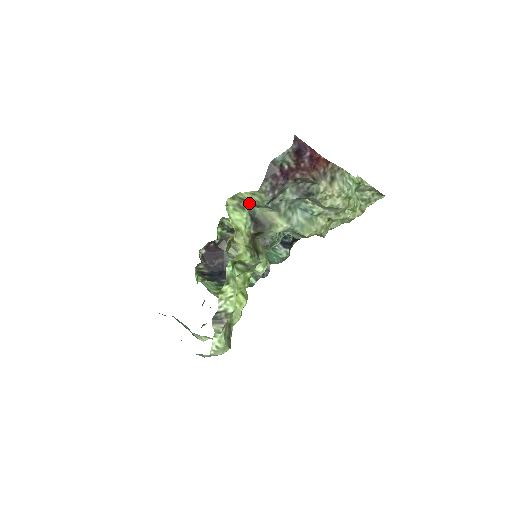
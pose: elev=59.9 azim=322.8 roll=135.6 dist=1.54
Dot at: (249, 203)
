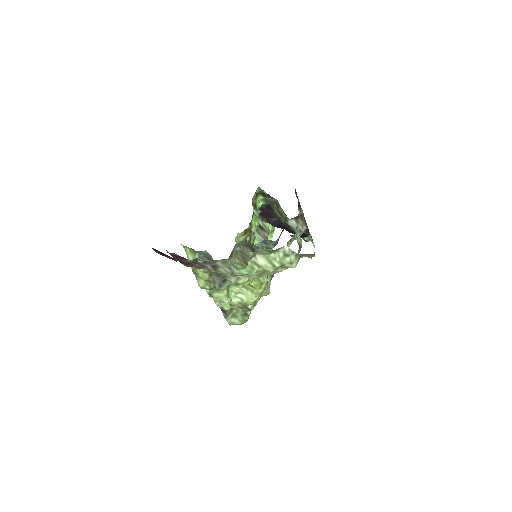
Dot at: occluded
